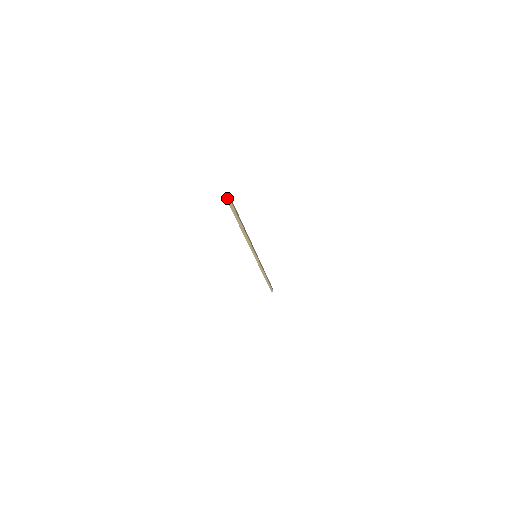
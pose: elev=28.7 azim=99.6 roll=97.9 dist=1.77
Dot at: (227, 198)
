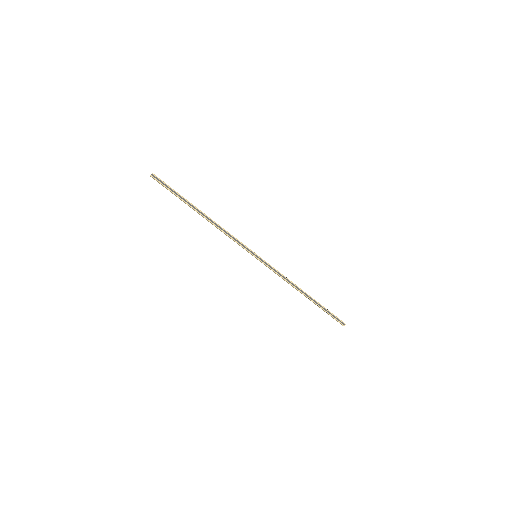
Dot at: (150, 175)
